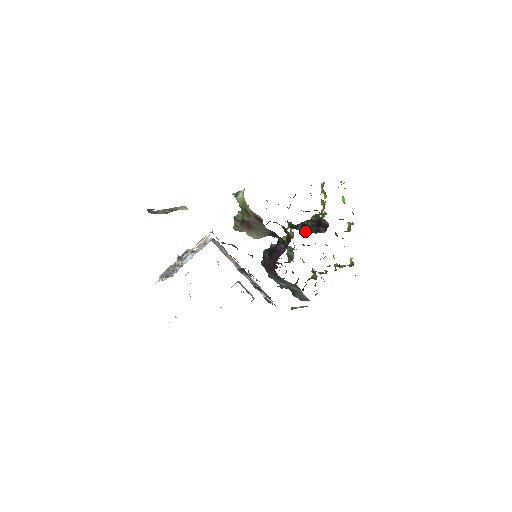
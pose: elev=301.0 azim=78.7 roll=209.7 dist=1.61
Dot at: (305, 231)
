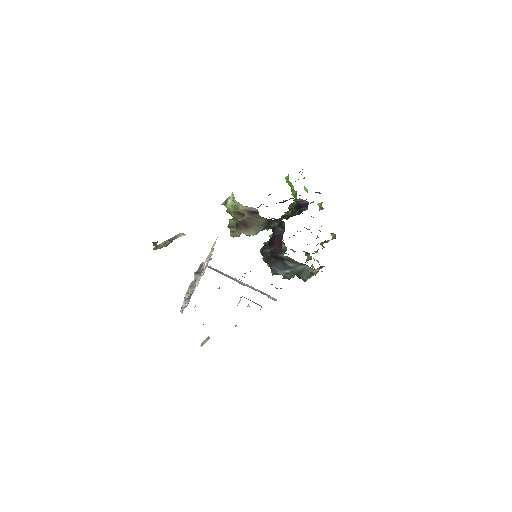
Dot at: occluded
